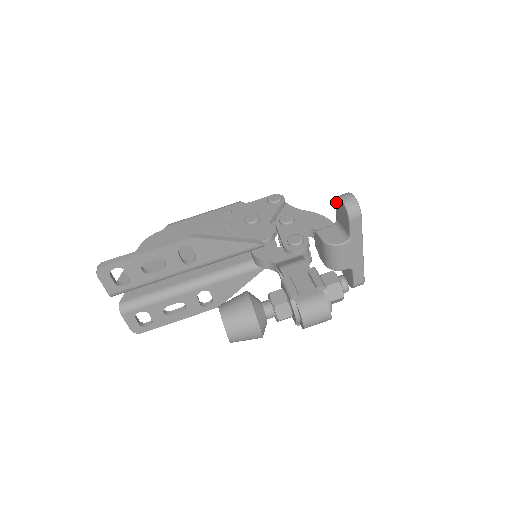
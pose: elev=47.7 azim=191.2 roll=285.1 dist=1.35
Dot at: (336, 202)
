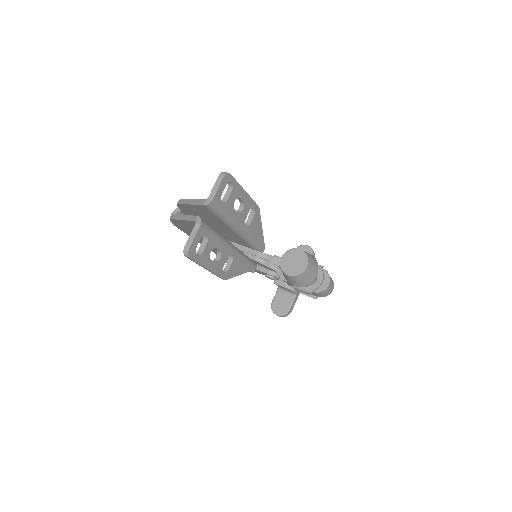
Dot at: occluded
